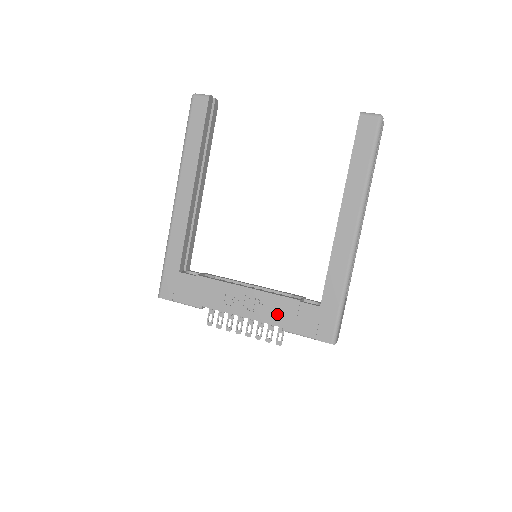
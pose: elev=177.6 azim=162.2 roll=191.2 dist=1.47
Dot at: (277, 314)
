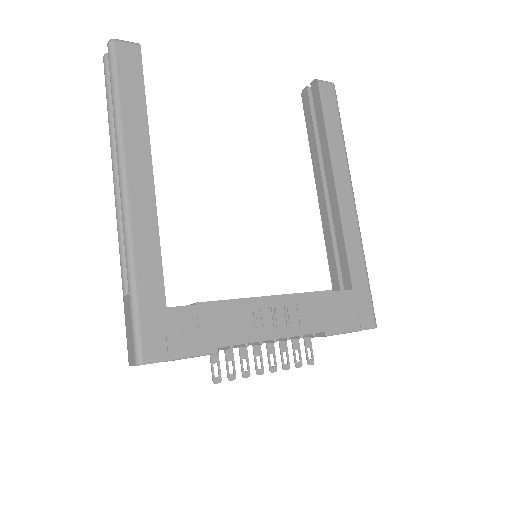
Dot at: (316, 317)
